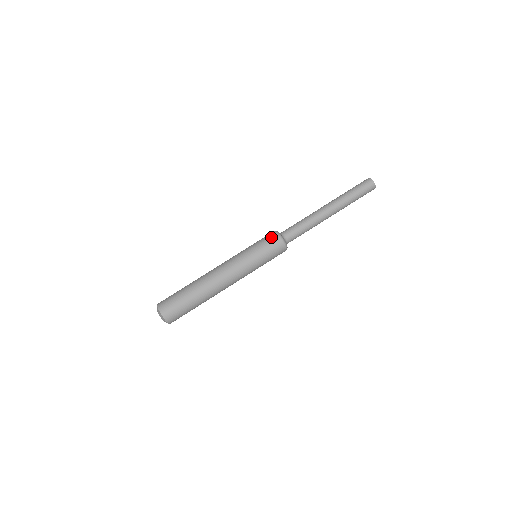
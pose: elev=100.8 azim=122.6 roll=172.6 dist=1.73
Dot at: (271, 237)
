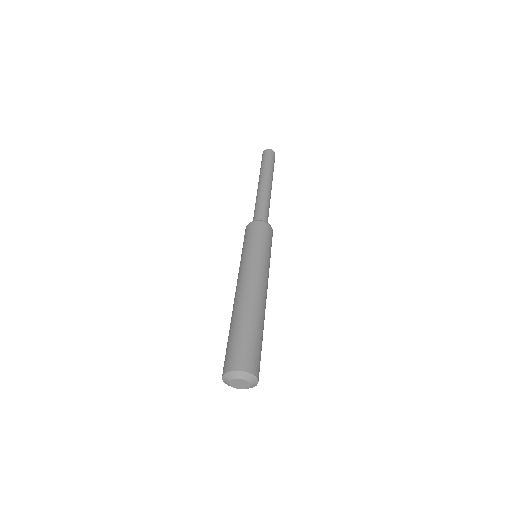
Dot at: (249, 228)
